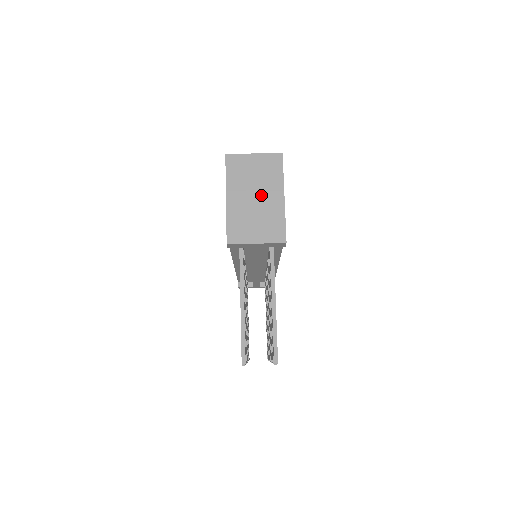
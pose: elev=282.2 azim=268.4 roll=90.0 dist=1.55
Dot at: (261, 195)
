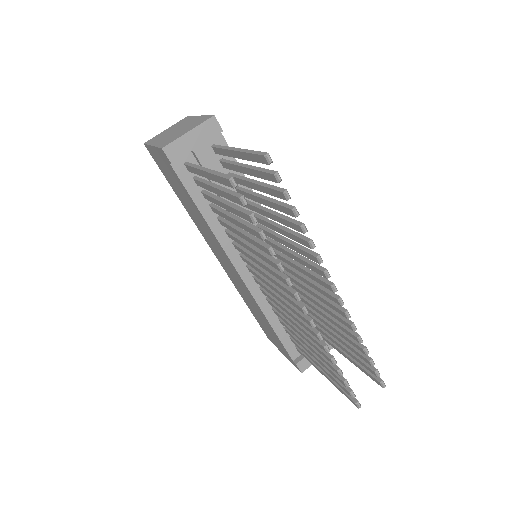
Dot at: (180, 127)
